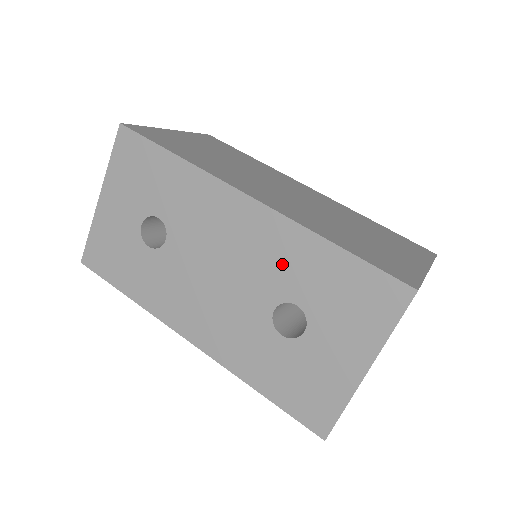
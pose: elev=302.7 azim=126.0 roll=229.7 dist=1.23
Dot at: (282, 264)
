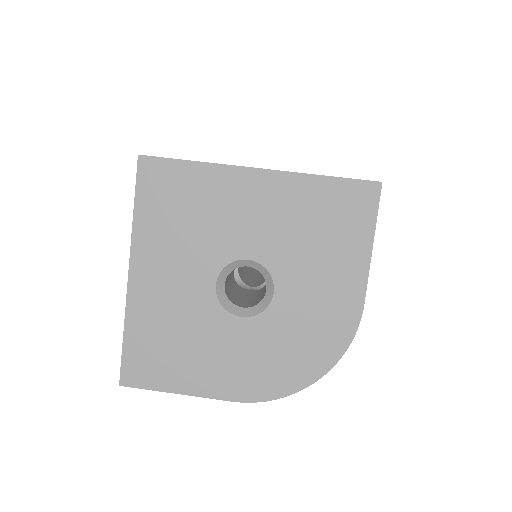
Dot at: occluded
